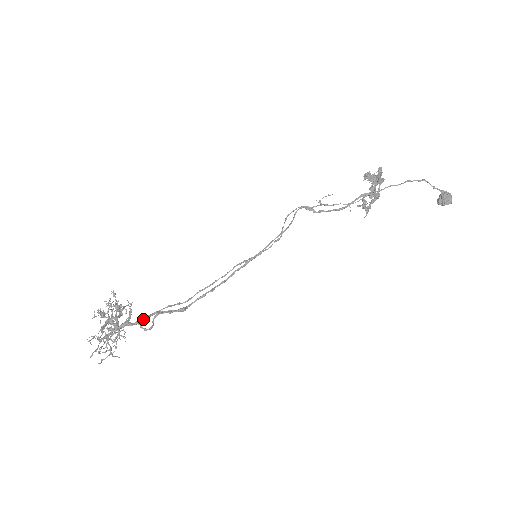
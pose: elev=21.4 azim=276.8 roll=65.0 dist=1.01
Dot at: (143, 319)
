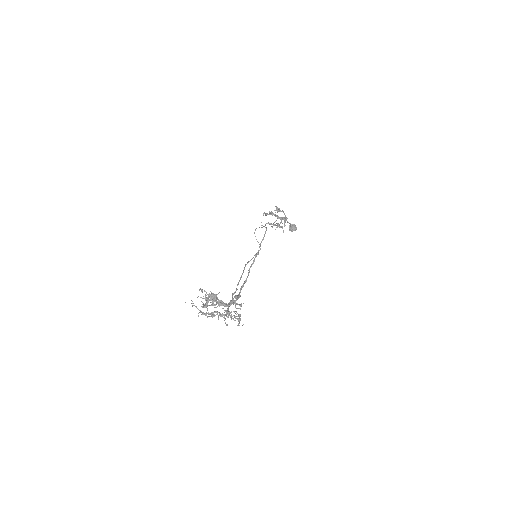
Dot at: (238, 297)
